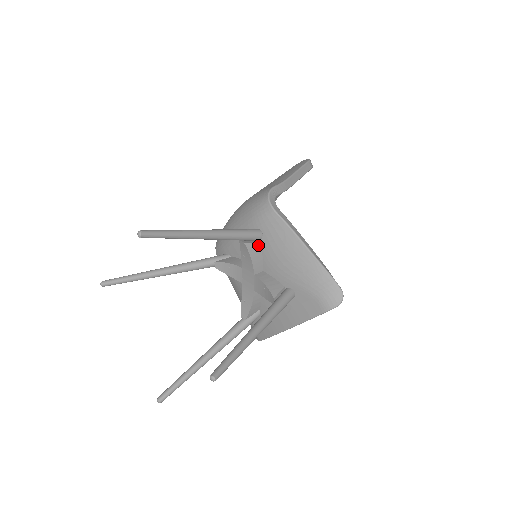
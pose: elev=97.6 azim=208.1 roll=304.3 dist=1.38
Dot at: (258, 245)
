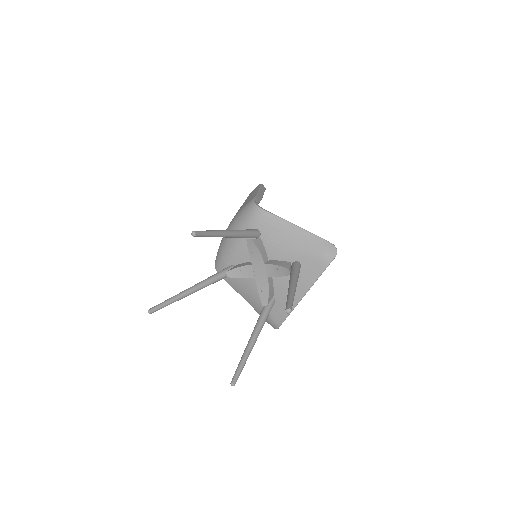
Dot at: (260, 240)
